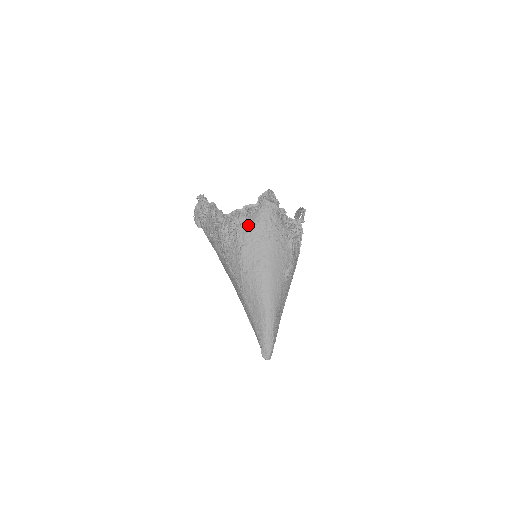
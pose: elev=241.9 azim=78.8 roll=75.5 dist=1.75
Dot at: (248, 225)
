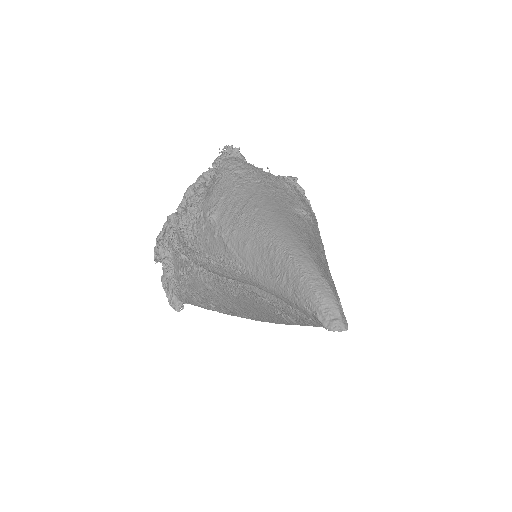
Dot at: (210, 189)
